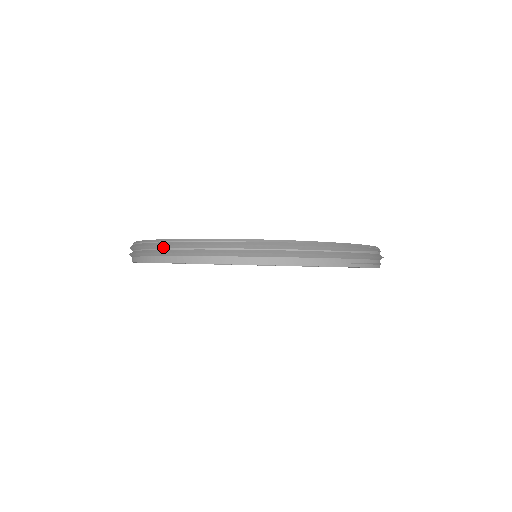
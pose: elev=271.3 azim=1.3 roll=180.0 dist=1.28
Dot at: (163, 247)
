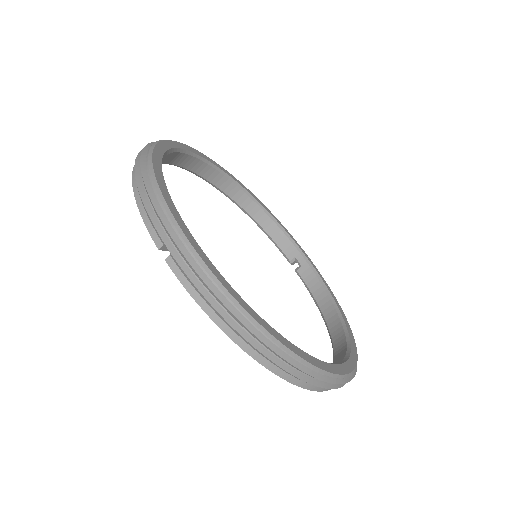
Dot at: (287, 362)
